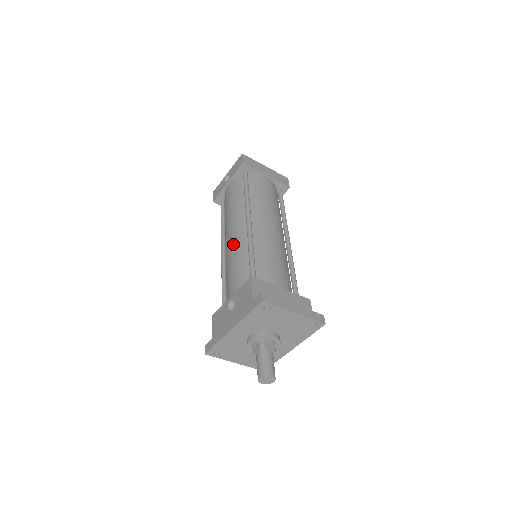
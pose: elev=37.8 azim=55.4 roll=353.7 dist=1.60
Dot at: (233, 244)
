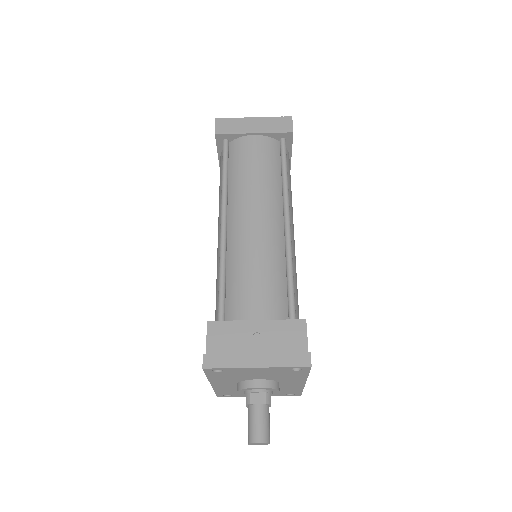
Dot at: (217, 257)
